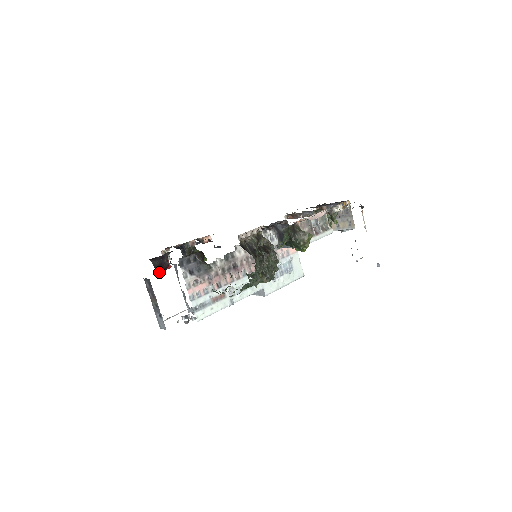
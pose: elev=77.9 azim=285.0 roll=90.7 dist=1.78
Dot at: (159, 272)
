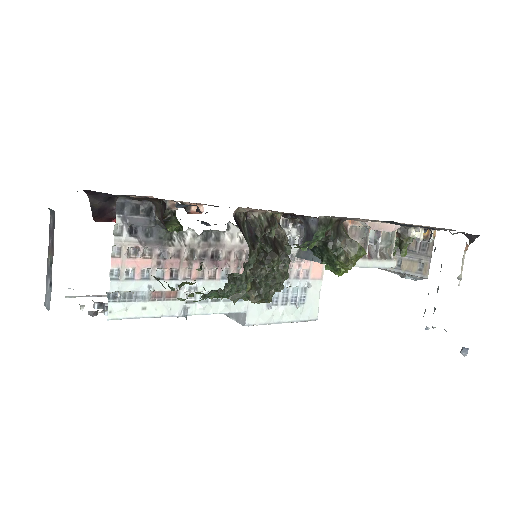
Dot at: (97, 220)
